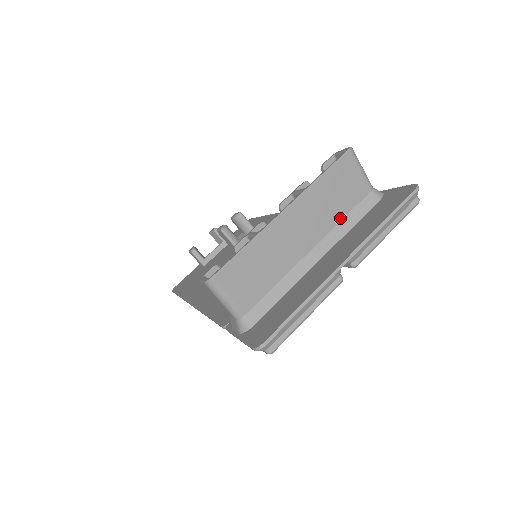
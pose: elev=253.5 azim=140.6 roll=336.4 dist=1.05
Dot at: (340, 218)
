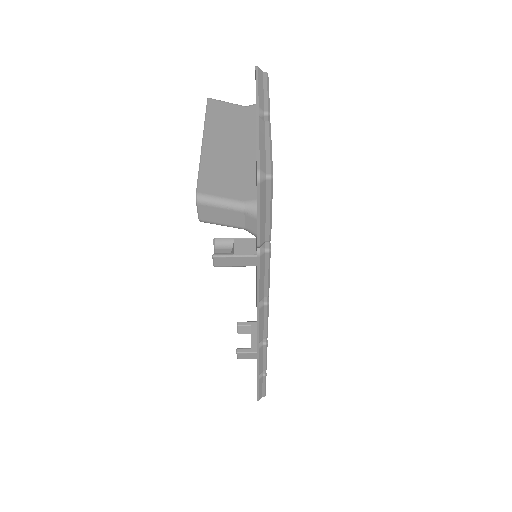
Dot at: (244, 127)
